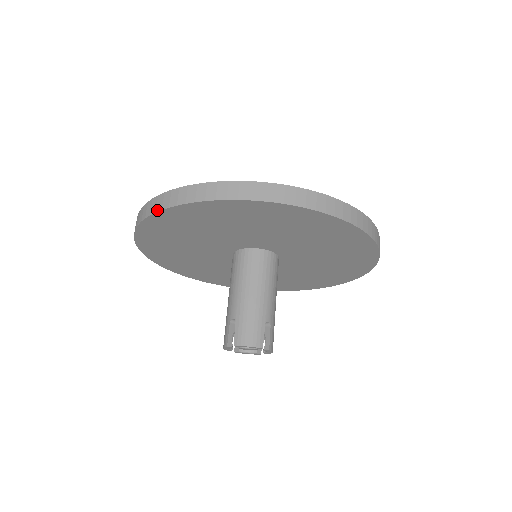
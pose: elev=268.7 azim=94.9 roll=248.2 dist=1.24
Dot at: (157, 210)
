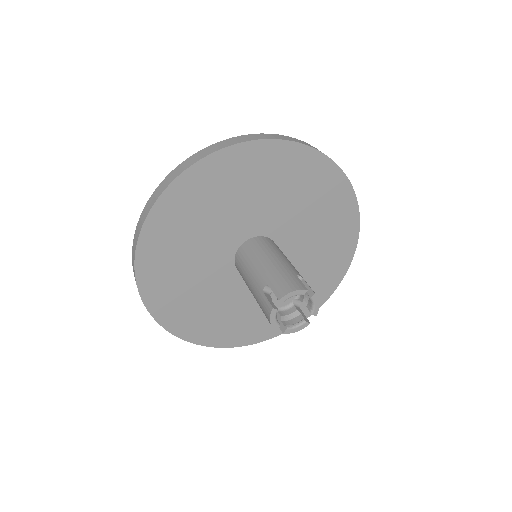
Dot at: (152, 204)
